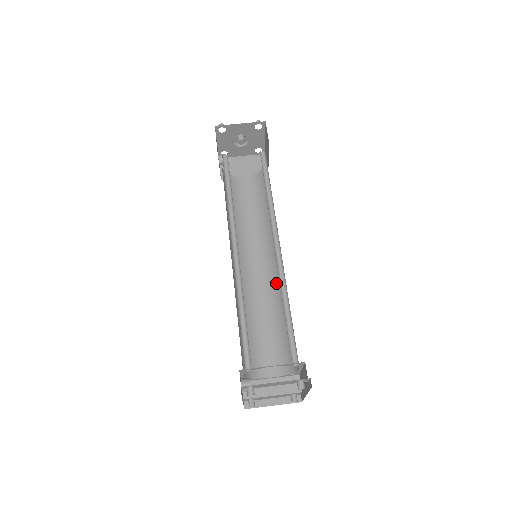
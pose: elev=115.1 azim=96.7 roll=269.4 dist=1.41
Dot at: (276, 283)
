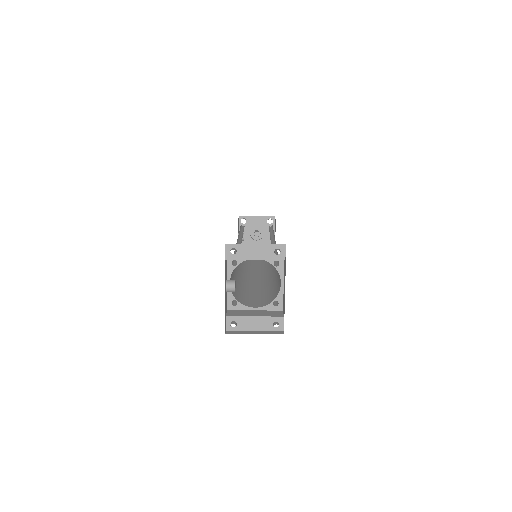
Dot at: (271, 275)
